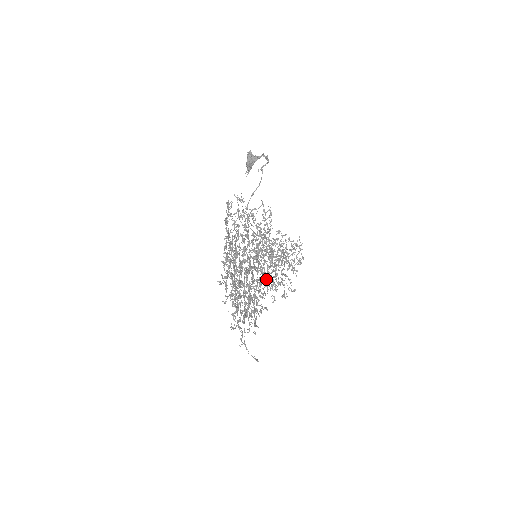
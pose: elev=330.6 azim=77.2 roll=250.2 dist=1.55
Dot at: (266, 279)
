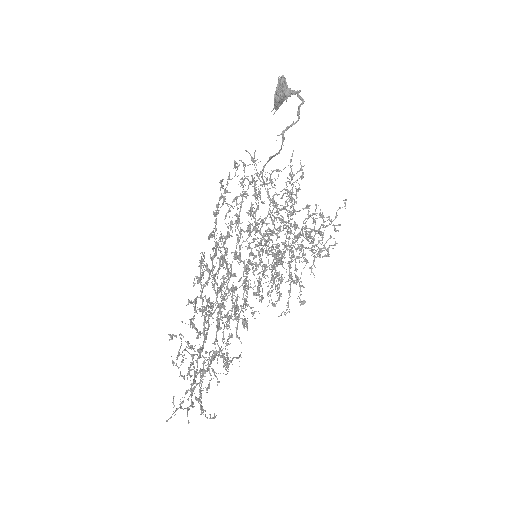
Dot at: (276, 266)
